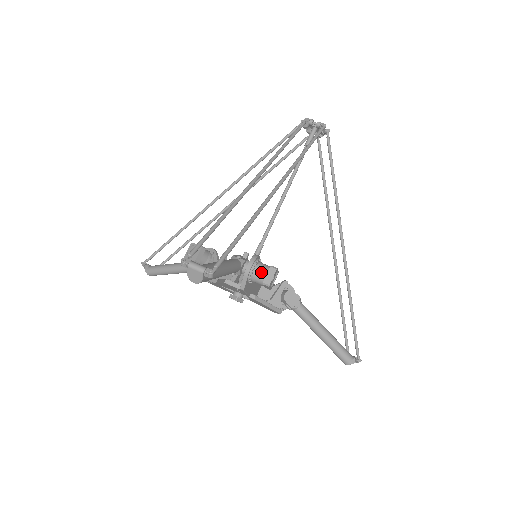
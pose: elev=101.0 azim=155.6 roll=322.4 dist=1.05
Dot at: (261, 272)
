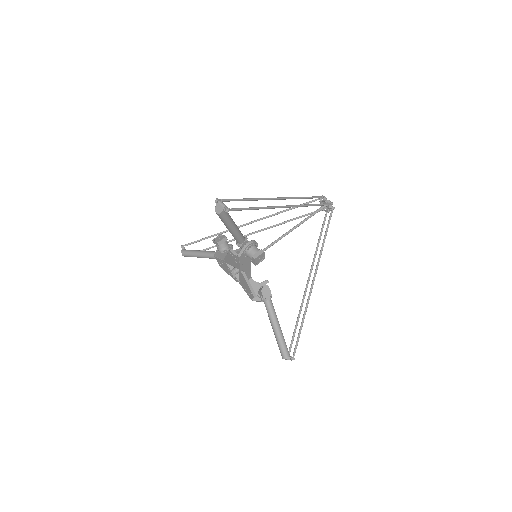
Dot at: (254, 250)
